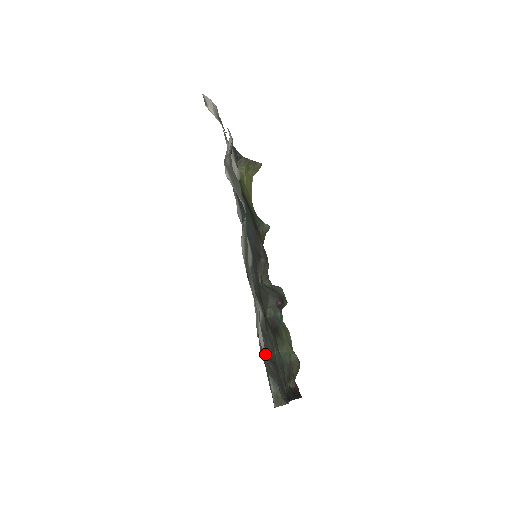
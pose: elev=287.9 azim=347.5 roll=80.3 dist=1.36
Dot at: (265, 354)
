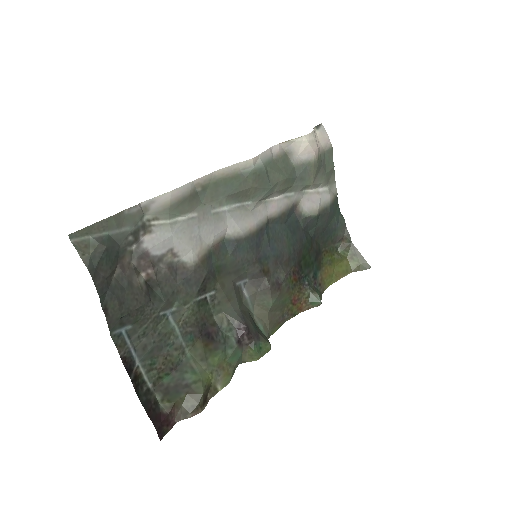
Dot at: (146, 267)
